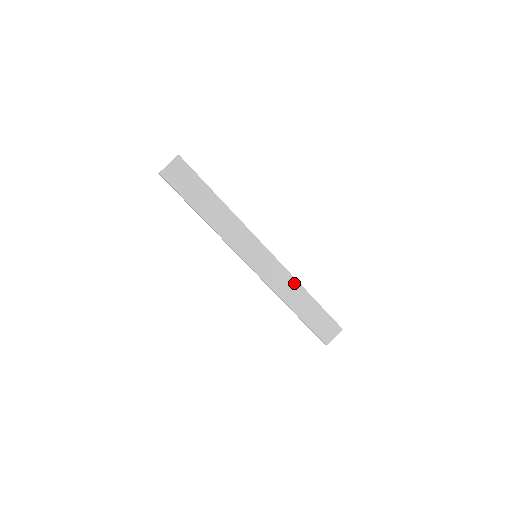
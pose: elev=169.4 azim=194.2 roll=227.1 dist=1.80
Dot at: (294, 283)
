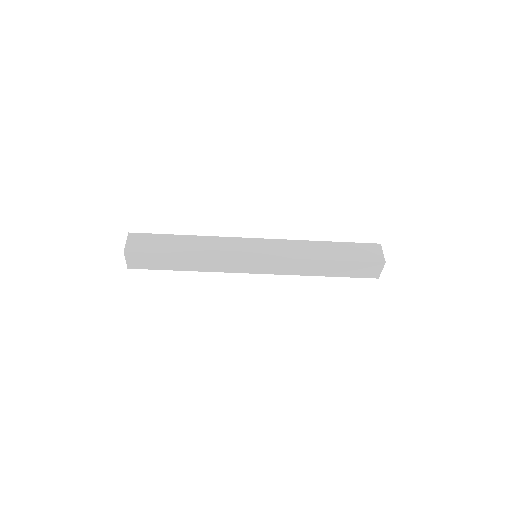
Dot at: (303, 243)
